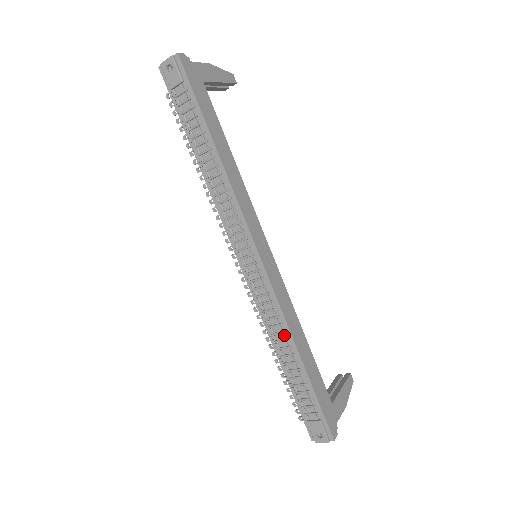
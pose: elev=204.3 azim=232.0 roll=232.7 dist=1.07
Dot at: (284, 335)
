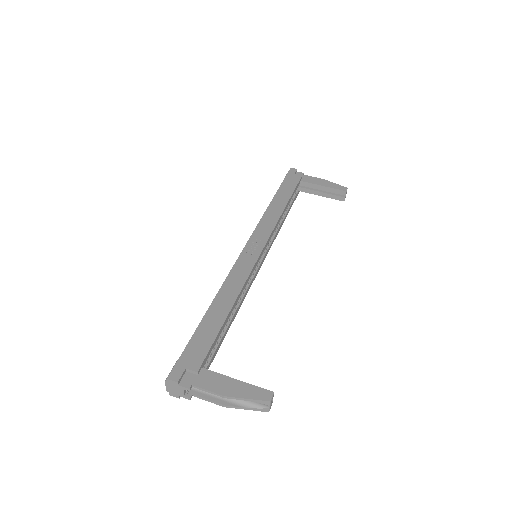
Dot at: occluded
